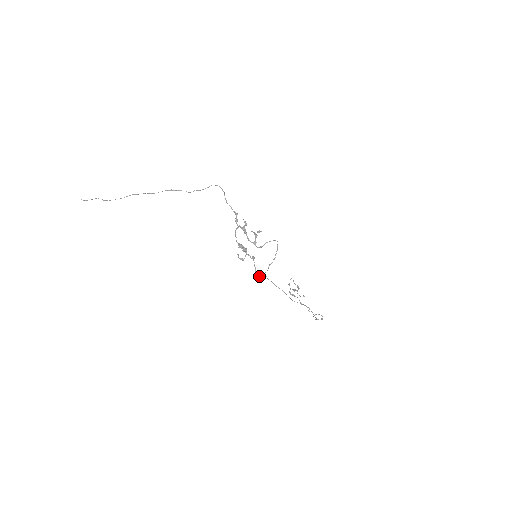
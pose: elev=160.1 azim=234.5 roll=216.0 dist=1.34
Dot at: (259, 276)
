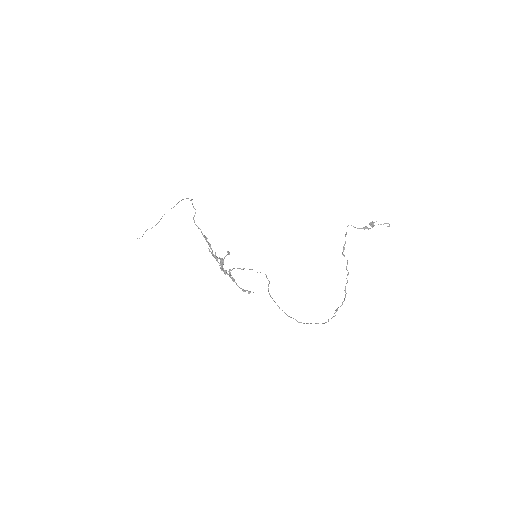
Dot at: (249, 291)
